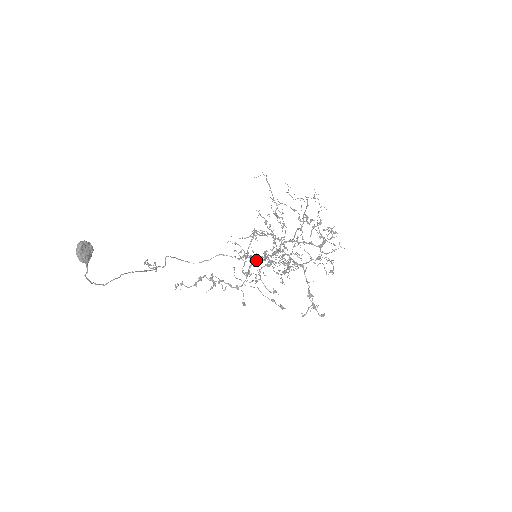
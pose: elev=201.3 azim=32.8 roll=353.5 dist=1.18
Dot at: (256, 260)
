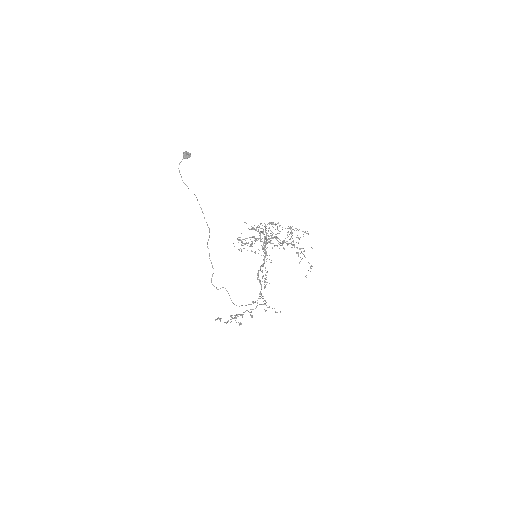
Dot at: occluded
